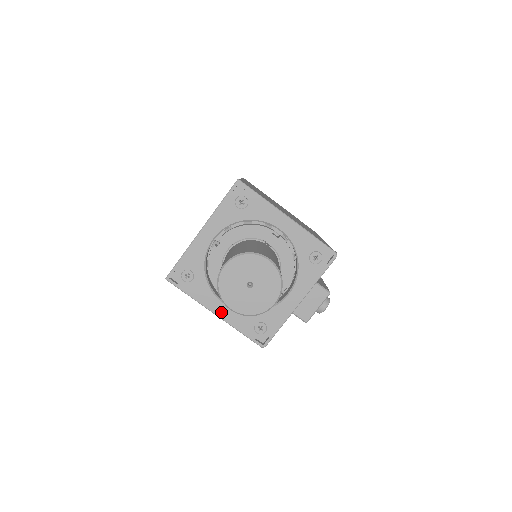
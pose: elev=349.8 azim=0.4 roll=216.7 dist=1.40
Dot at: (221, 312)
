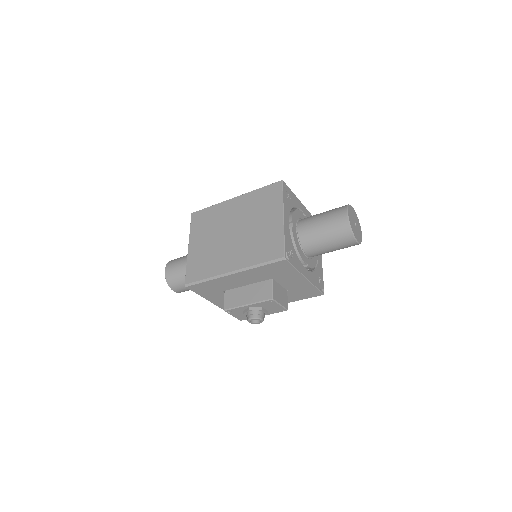
Dot at: (286, 221)
